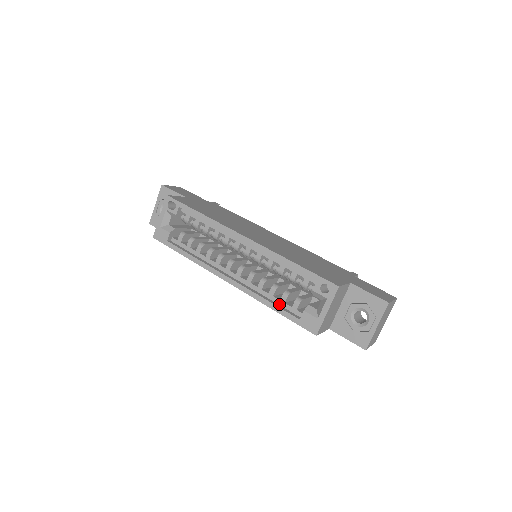
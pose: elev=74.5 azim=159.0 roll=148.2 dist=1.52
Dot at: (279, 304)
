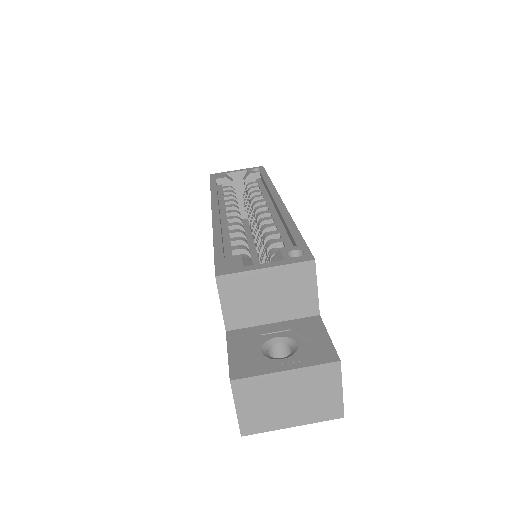
Dot at: (225, 248)
